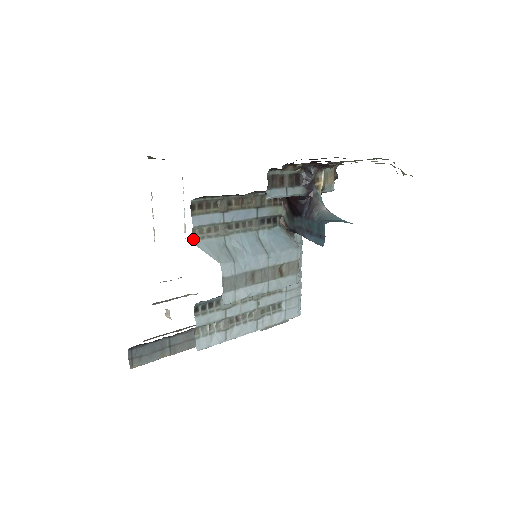
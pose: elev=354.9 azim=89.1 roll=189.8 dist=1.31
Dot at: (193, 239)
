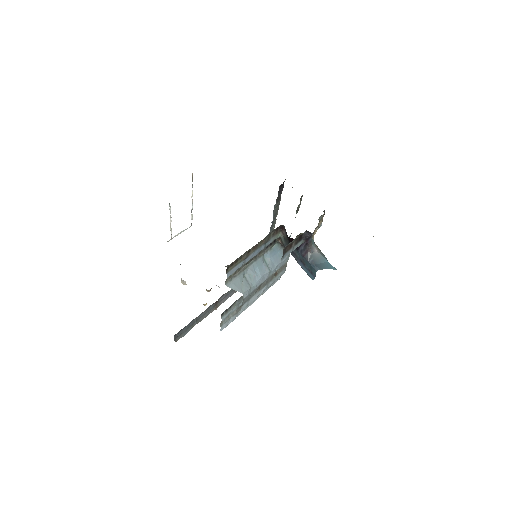
Dot at: (226, 283)
